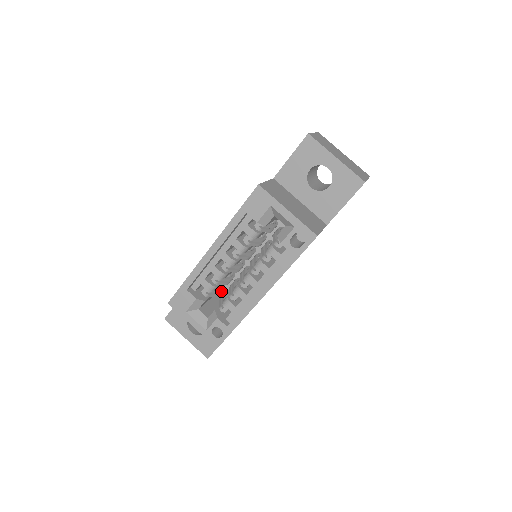
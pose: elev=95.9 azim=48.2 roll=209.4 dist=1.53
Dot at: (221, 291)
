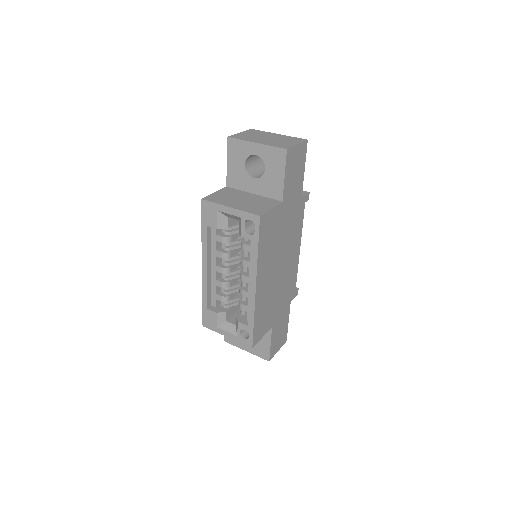
Dot at: (239, 298)
